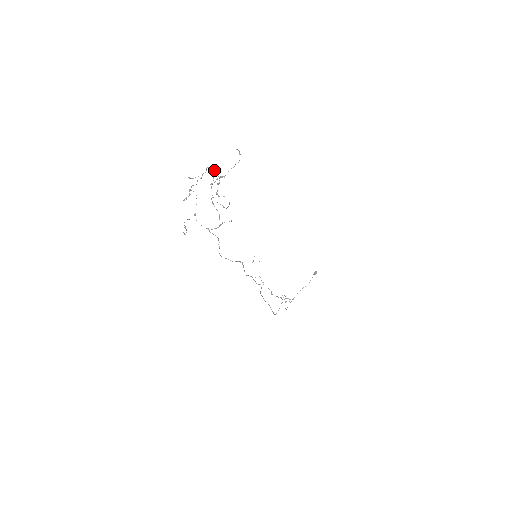
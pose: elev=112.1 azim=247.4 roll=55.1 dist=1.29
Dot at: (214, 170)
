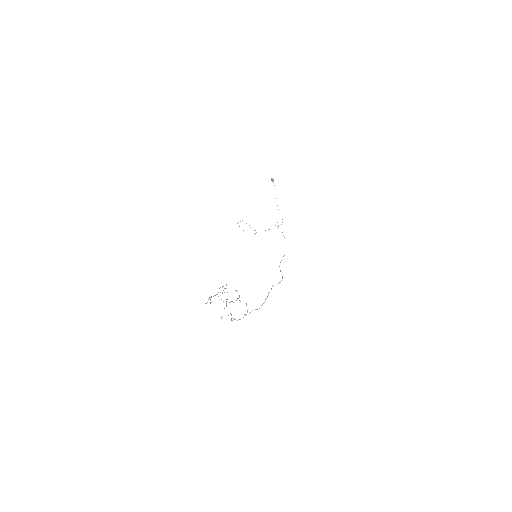
Dot at: occluded
